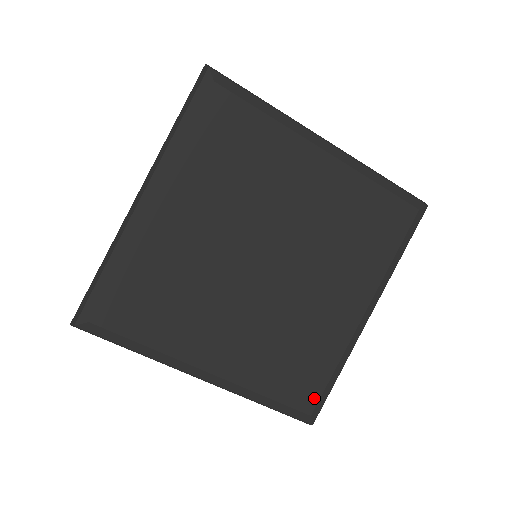
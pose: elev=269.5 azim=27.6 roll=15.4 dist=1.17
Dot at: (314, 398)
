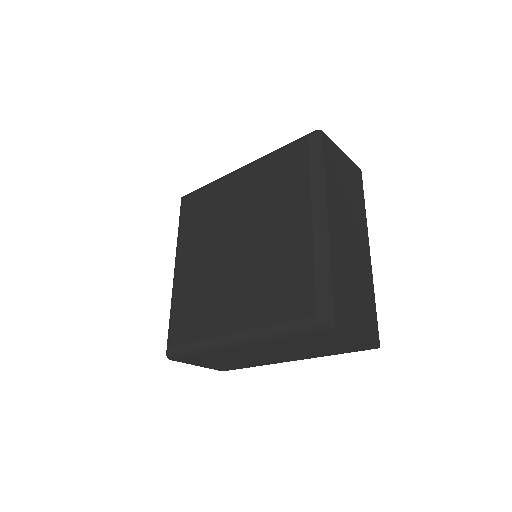
Dot at: (311, 301)
